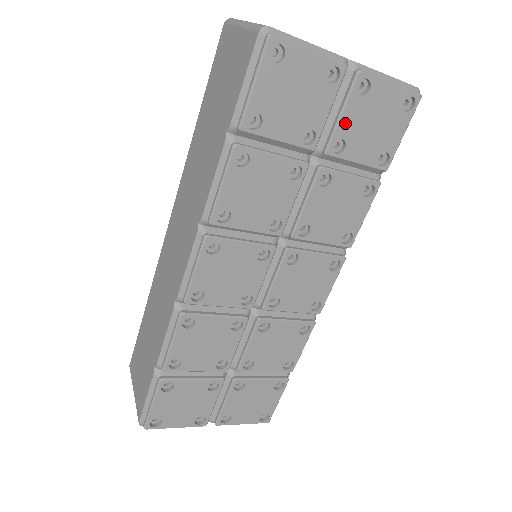
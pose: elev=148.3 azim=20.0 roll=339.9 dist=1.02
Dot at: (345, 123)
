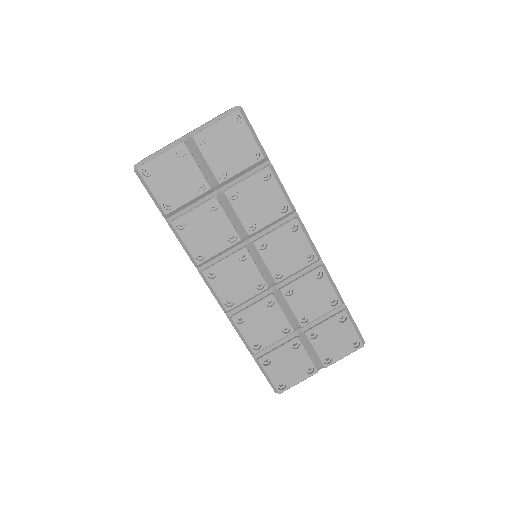
Dot at: (212, 163)
